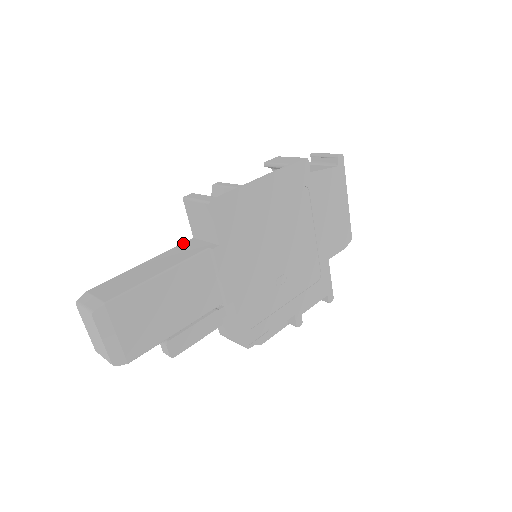
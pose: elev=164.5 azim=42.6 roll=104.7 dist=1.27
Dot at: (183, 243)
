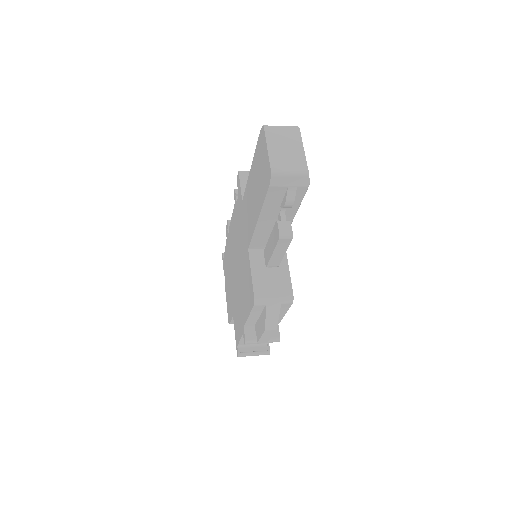
Dot at: occluded
